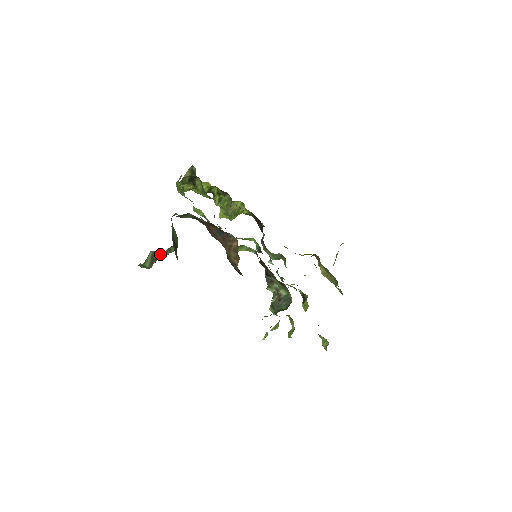
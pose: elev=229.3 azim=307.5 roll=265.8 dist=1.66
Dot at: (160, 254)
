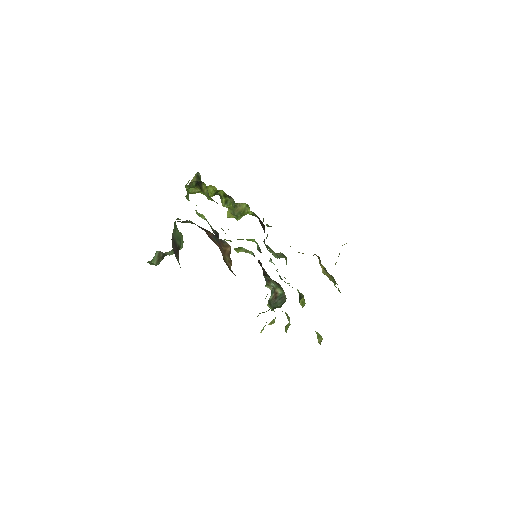
Dot at: (165, 254)
